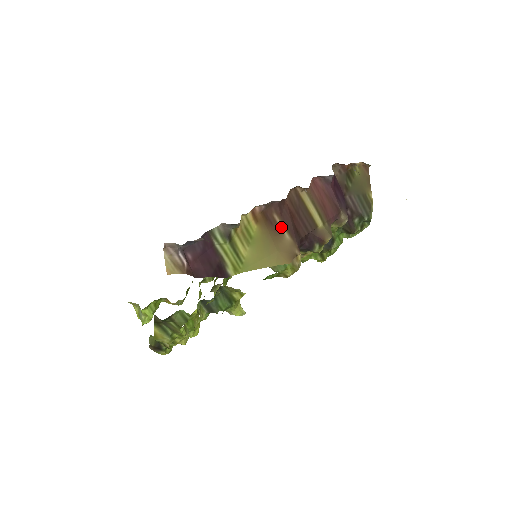
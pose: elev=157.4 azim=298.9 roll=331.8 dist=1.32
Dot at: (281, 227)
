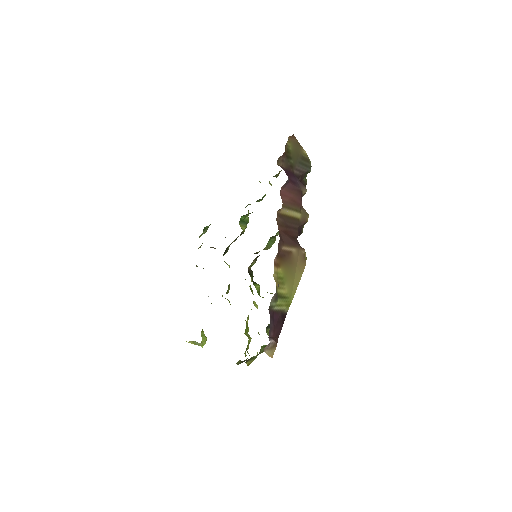
Dot at: (288, 250)
